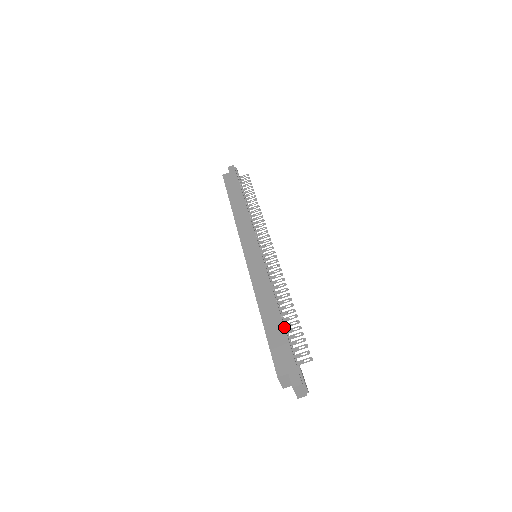
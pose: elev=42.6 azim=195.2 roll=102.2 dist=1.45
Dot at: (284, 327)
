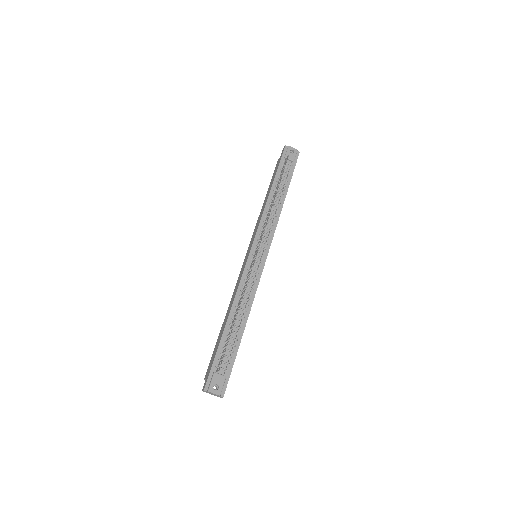
Dot at: (221, 336)
